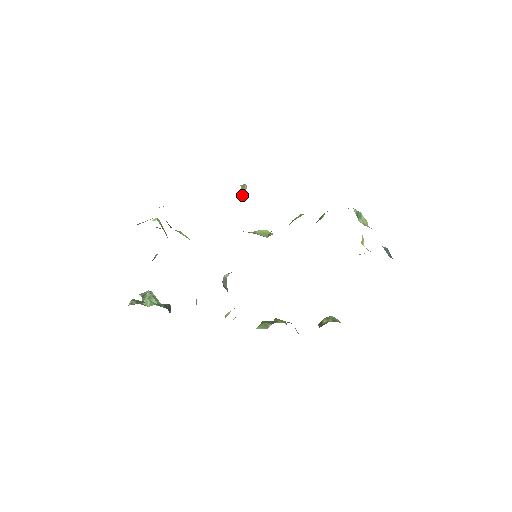
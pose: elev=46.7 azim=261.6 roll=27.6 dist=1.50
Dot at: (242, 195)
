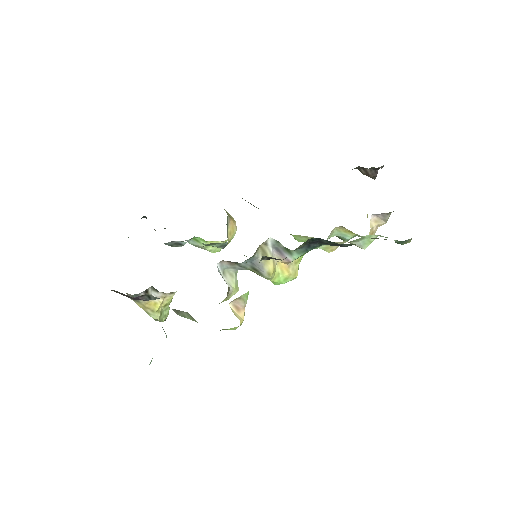
Dot at: (227, 214)
